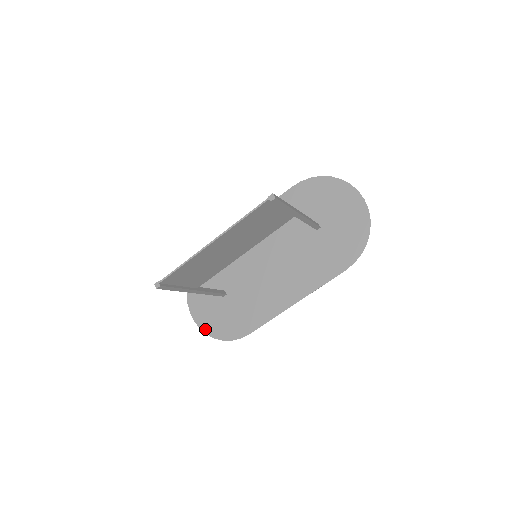
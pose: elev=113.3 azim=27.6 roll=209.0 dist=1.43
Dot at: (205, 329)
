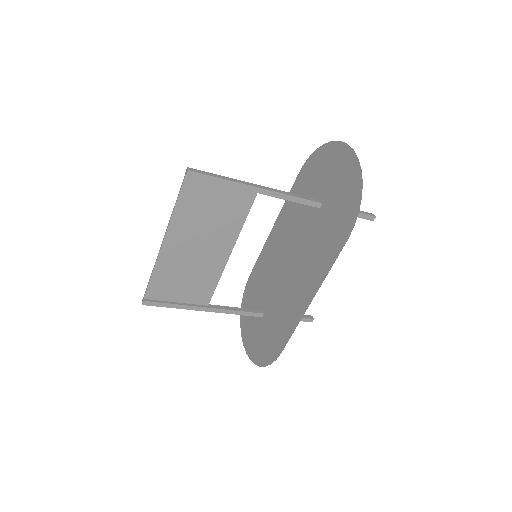
Dot at: (253, 358)
